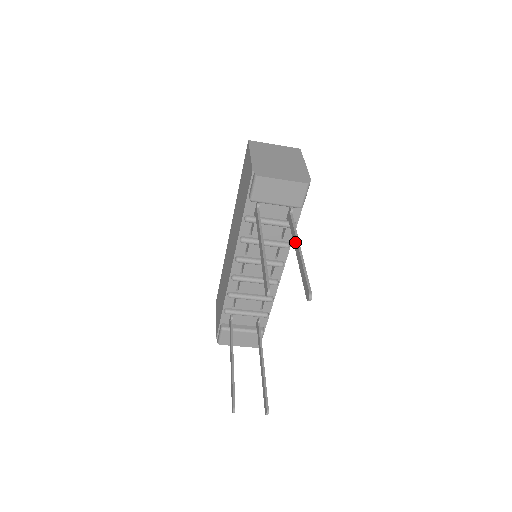
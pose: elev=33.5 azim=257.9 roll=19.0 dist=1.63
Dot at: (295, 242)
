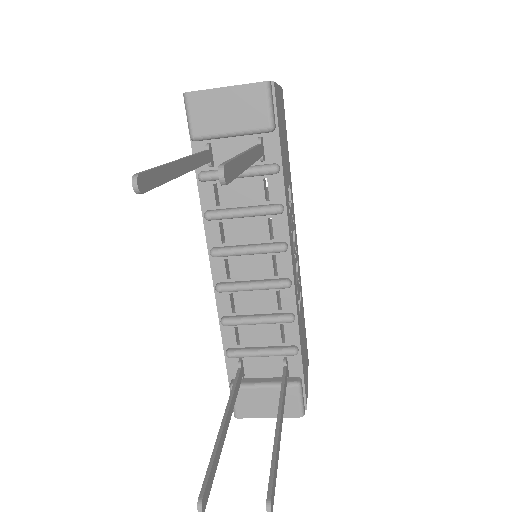
Dot at: occluded
